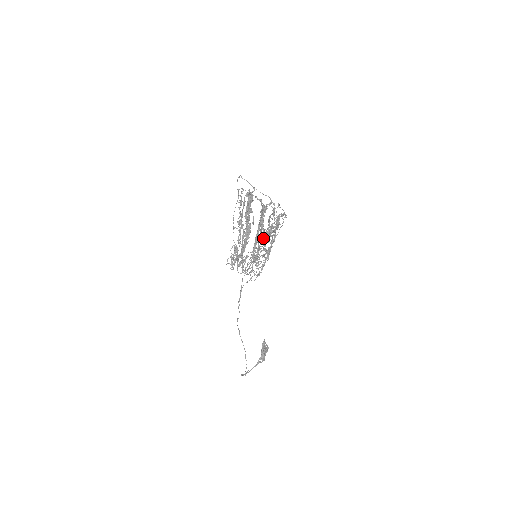
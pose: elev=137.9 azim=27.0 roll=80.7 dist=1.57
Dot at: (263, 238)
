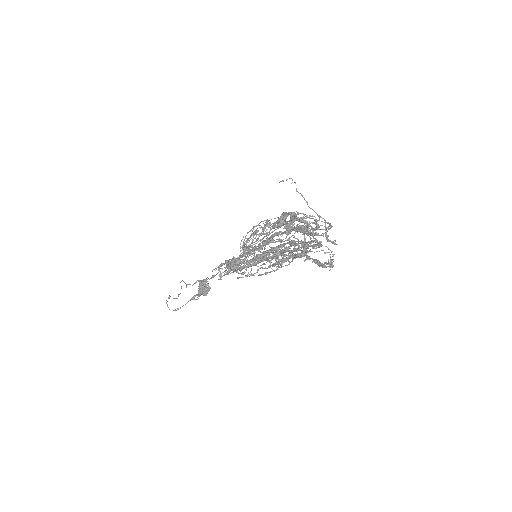
Dot at: (267, 220)
